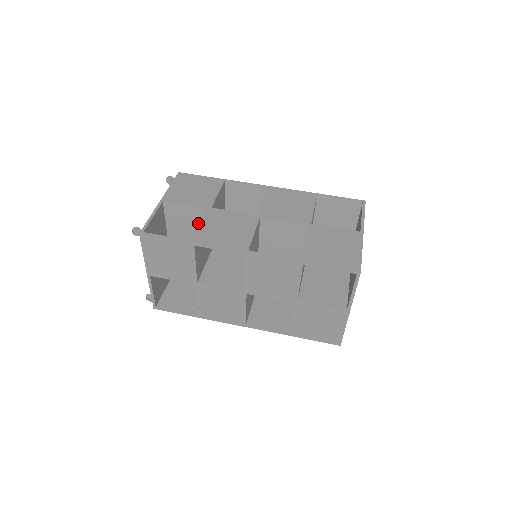
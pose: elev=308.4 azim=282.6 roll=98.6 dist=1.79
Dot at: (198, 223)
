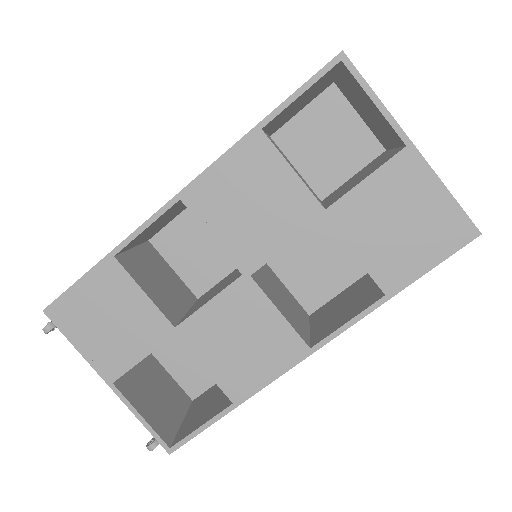
Dot at: occluded
